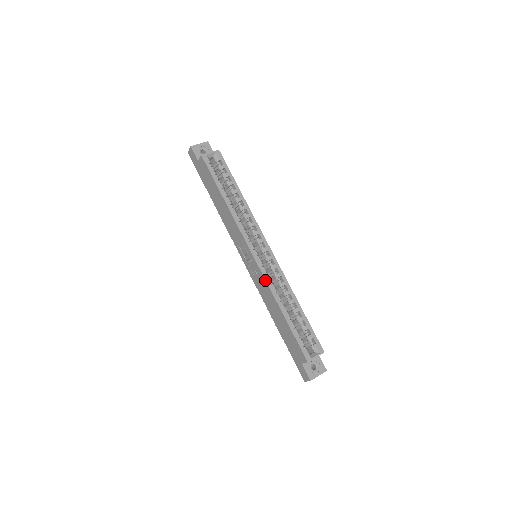
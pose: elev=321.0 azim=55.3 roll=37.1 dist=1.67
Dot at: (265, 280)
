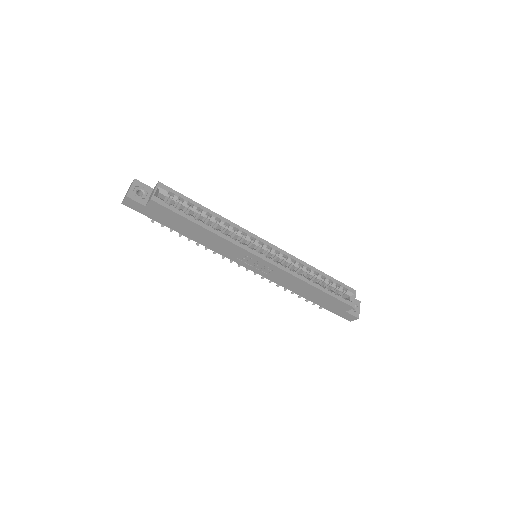
Dot at: (285, 272)
